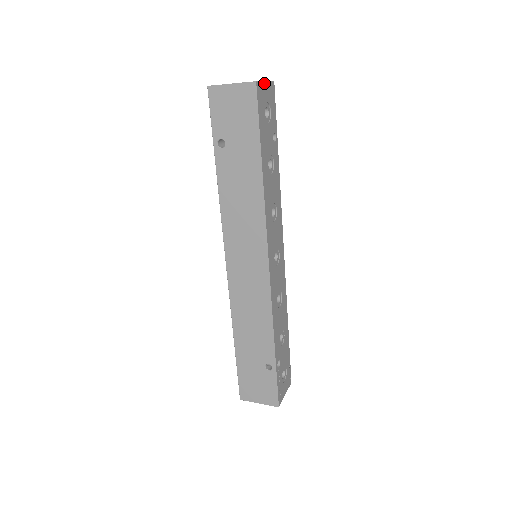
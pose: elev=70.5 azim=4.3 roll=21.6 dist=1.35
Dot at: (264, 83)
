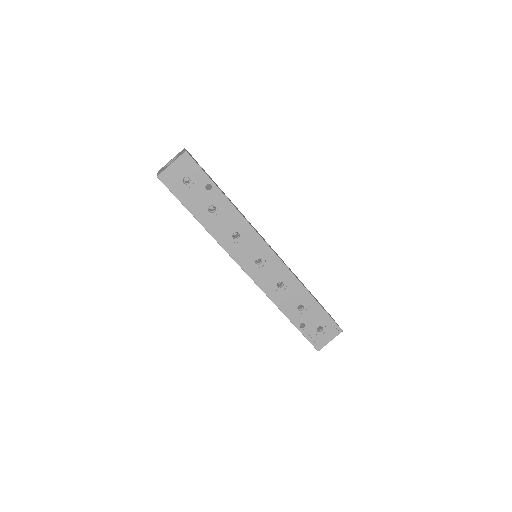
Dot at: (170, 166)
